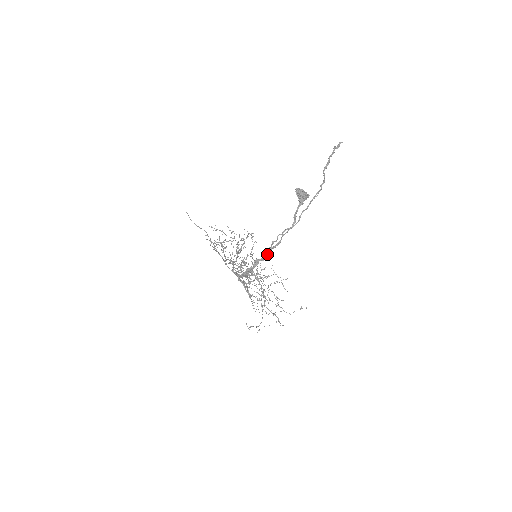
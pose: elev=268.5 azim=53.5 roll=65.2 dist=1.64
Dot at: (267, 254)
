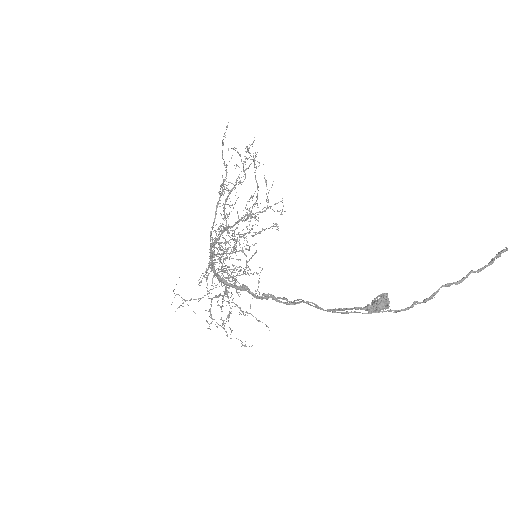
Dot at: occluded
